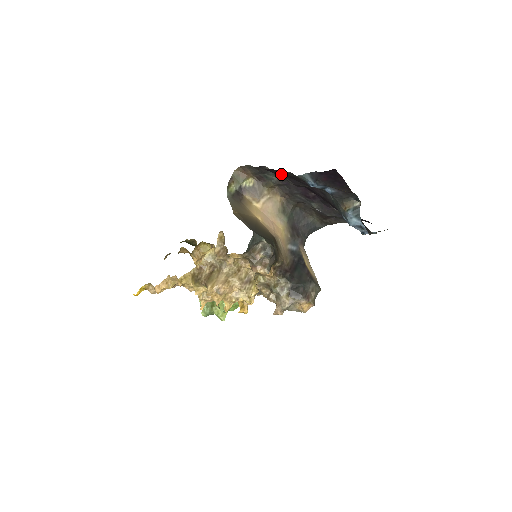
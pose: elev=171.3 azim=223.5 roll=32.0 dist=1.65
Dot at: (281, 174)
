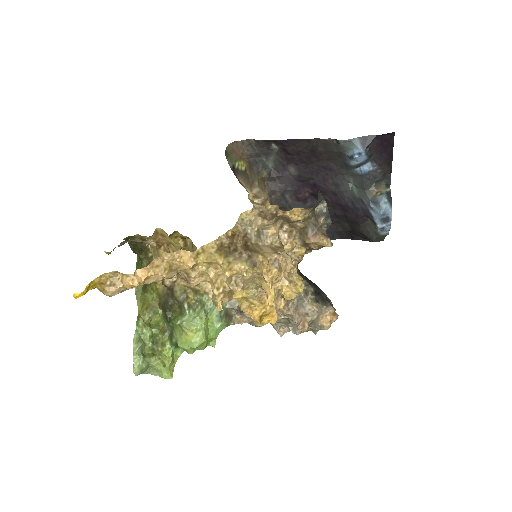
Dot at: (301, 150)
